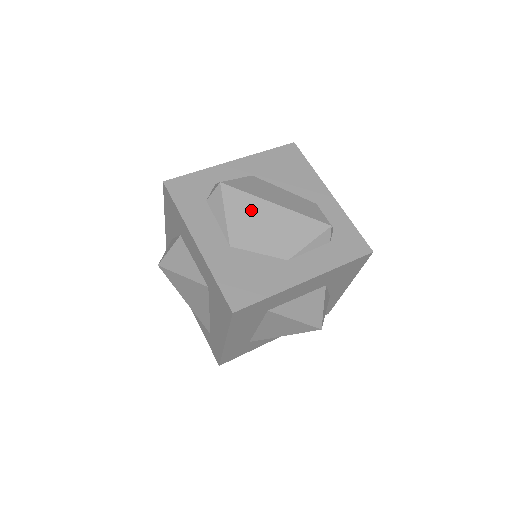
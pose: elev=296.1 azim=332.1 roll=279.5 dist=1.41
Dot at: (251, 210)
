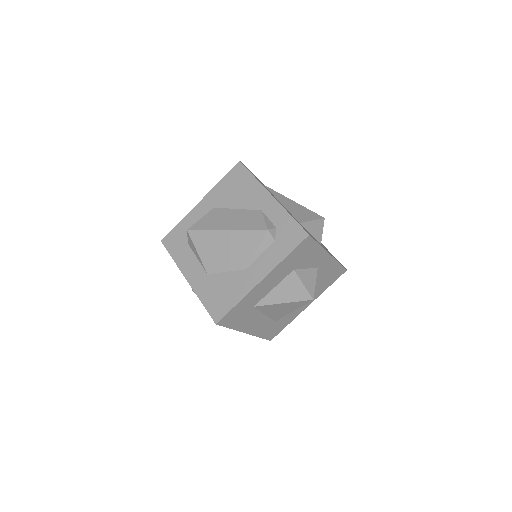
Dot at: (211, 242)
